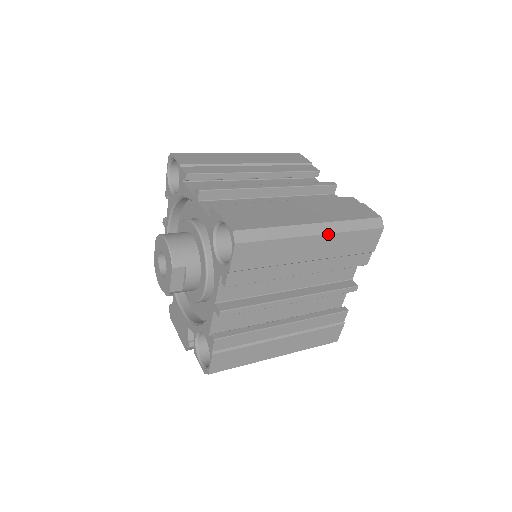
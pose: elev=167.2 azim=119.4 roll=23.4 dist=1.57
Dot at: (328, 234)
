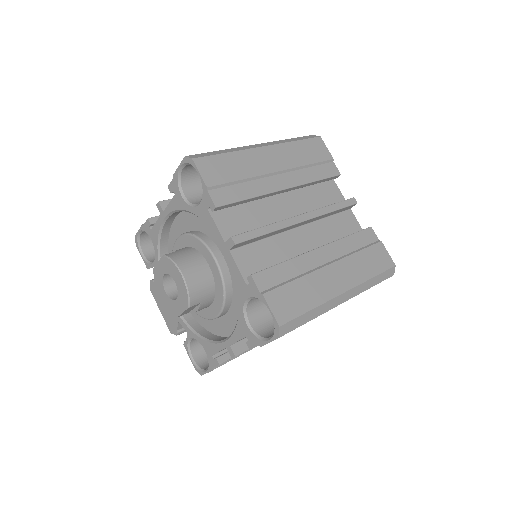
Dot at: occluded
